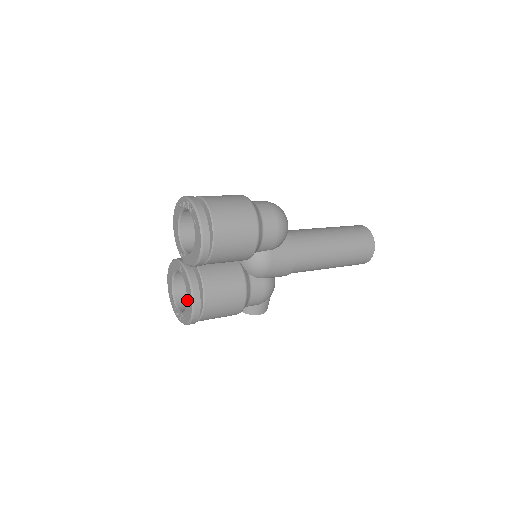
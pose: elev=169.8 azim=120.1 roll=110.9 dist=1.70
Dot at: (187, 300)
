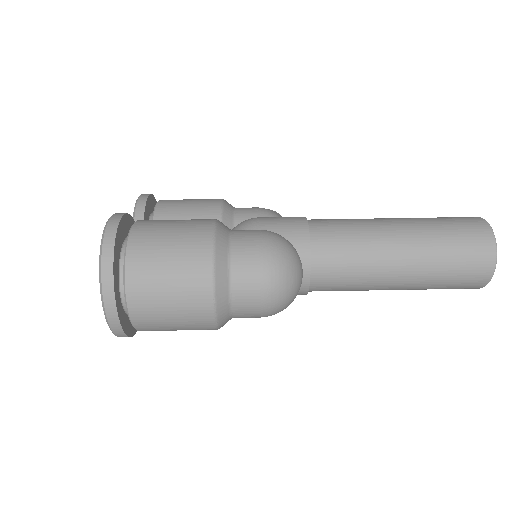
Dot at: occluded
